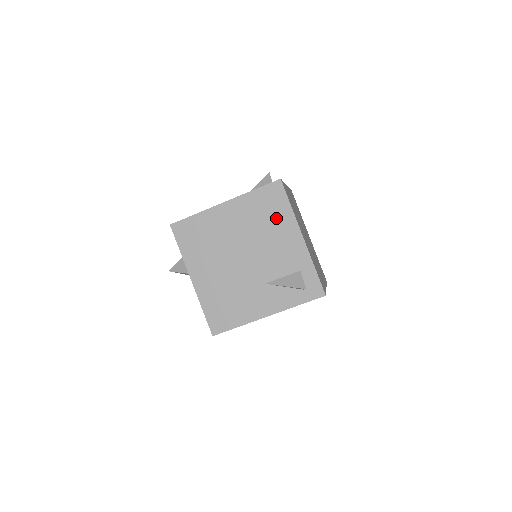
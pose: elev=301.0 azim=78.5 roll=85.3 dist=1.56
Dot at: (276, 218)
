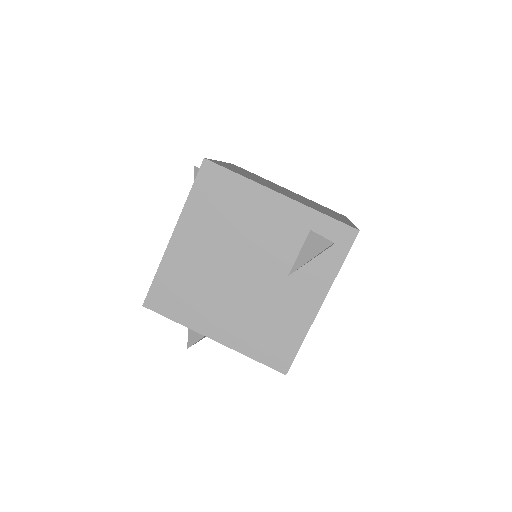
Dot at: (237, 201)
